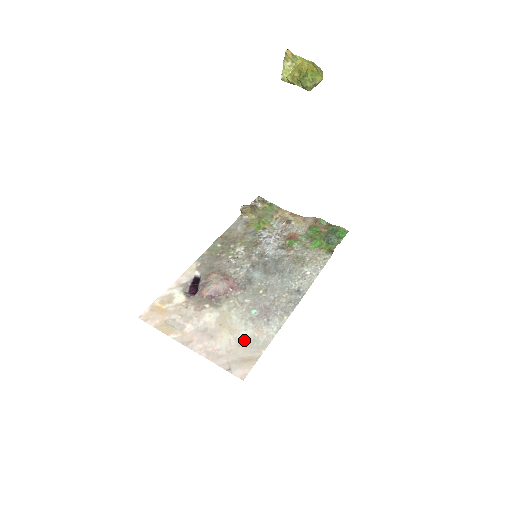
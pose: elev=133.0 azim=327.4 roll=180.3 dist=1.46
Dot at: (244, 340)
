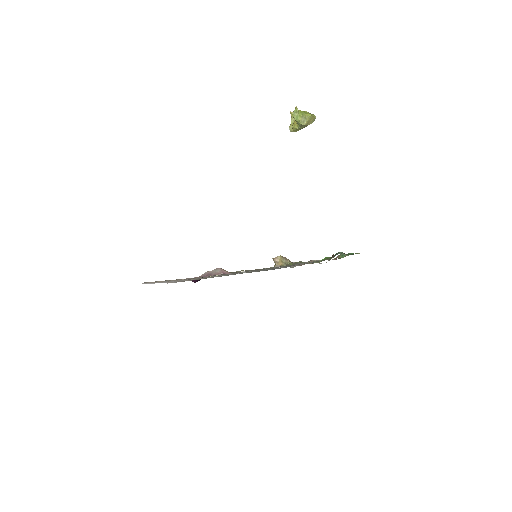
Dot at: (202, 278)
